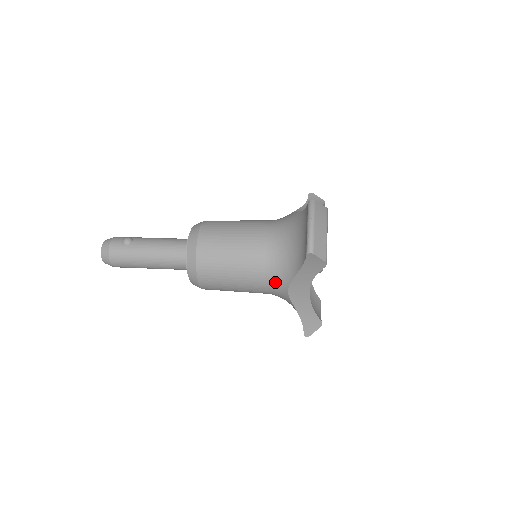
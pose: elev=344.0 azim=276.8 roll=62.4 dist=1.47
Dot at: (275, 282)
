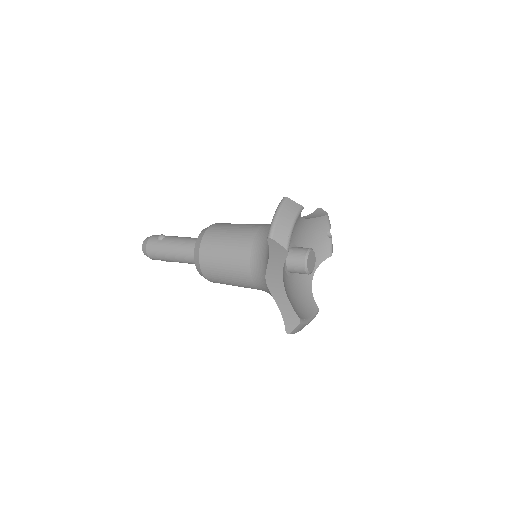
Dot at: (257, 273)
